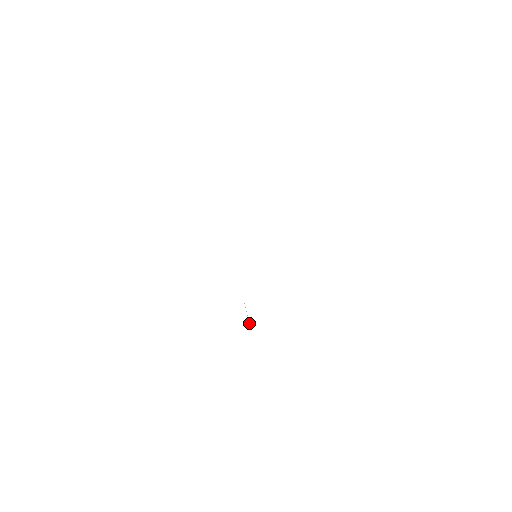
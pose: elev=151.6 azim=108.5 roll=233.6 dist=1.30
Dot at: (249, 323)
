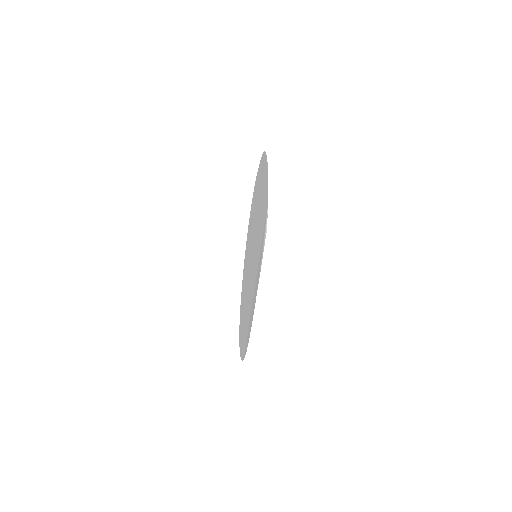
Dot at: occluded
